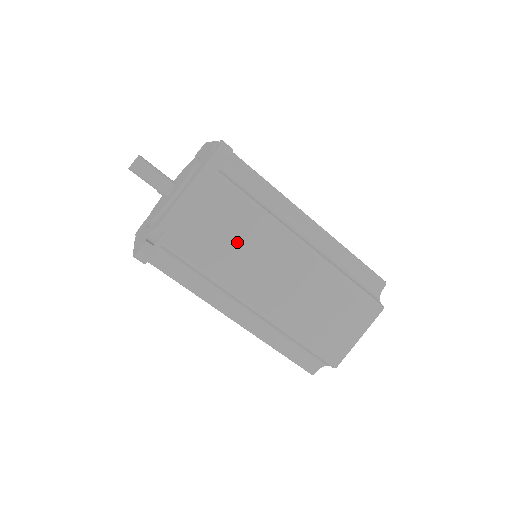
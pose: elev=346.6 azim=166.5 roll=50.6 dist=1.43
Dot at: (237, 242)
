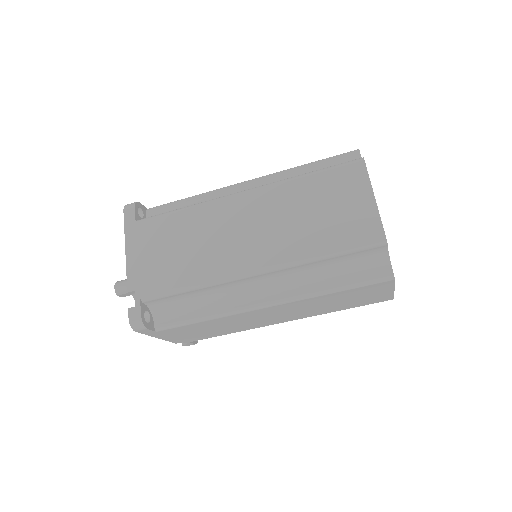
Dot at: (189, 244)
